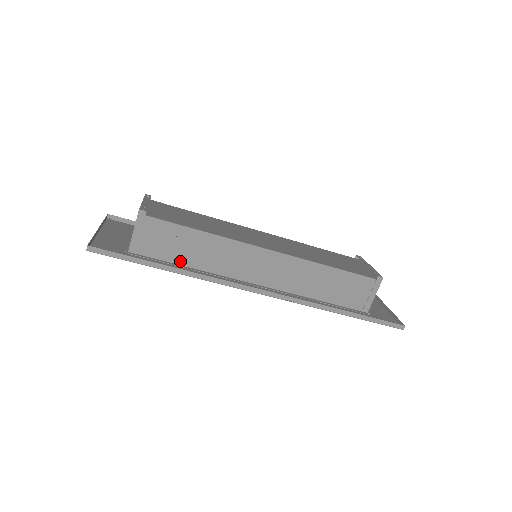
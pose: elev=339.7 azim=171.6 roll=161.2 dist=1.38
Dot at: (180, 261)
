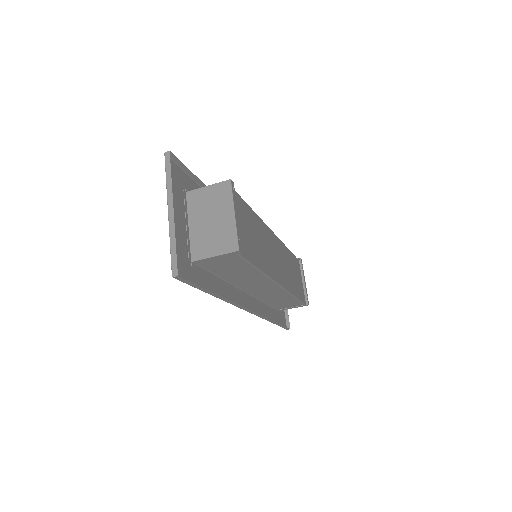
Dot at: (219, 274)
